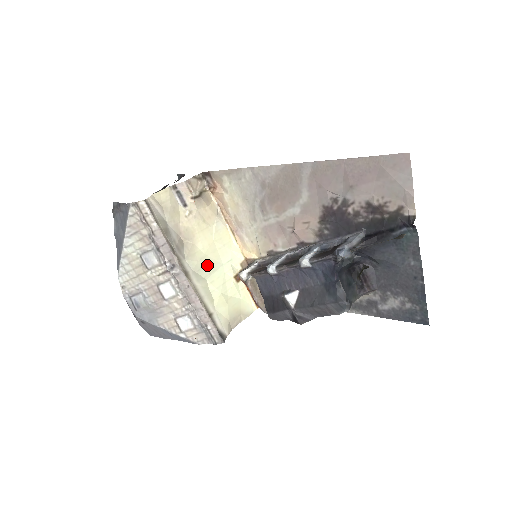
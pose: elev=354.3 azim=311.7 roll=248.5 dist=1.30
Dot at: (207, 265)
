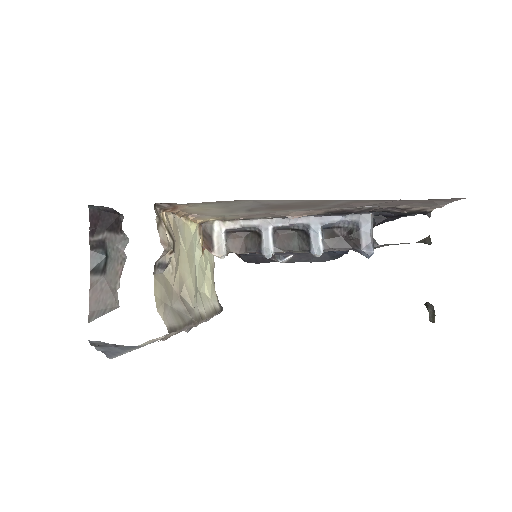
Dot at: (195, 281)
